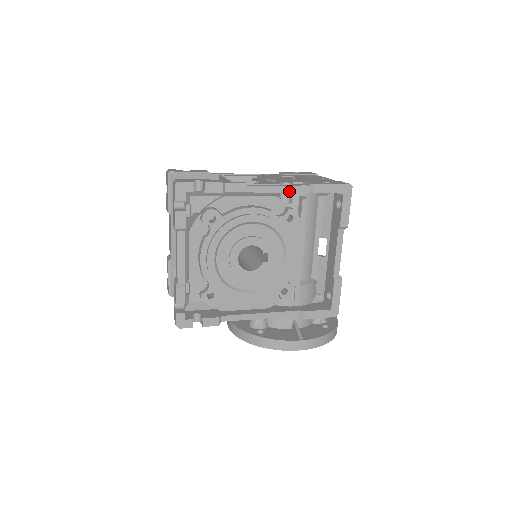
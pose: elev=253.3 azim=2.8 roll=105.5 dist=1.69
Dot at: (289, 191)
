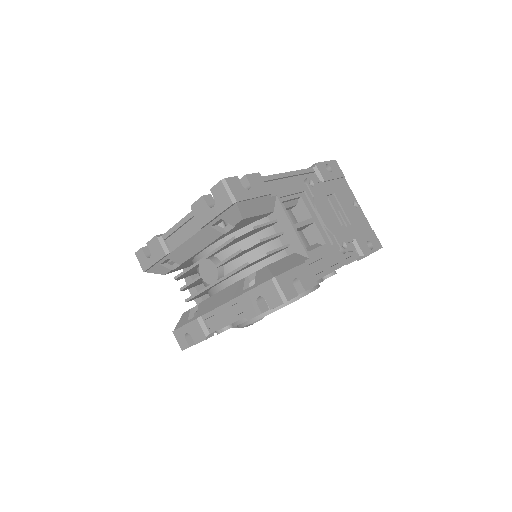
Dot at: occluded
